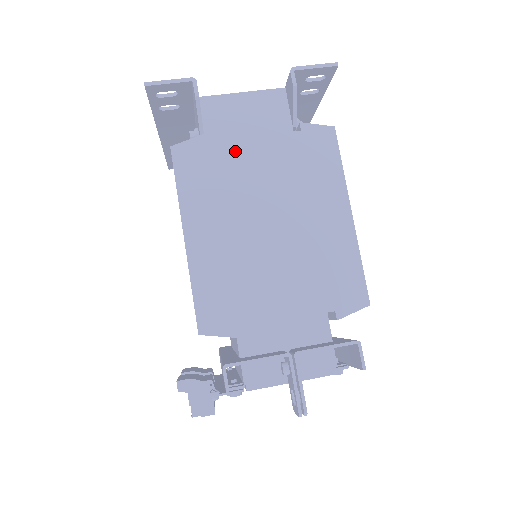
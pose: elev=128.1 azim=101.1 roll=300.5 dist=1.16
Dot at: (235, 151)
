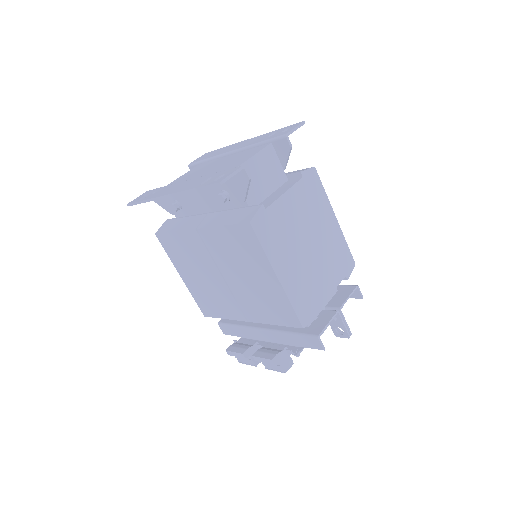
Dot at: (280, 208)
